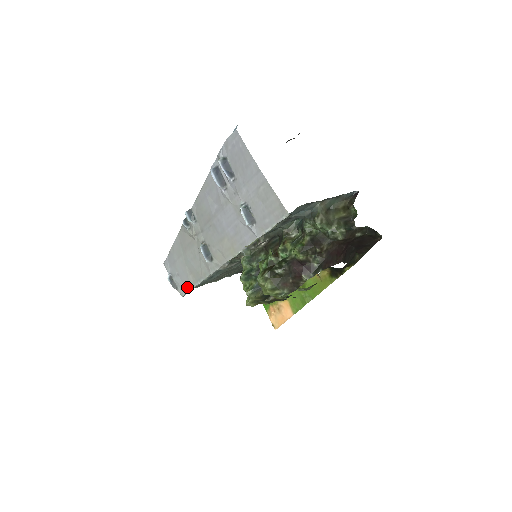
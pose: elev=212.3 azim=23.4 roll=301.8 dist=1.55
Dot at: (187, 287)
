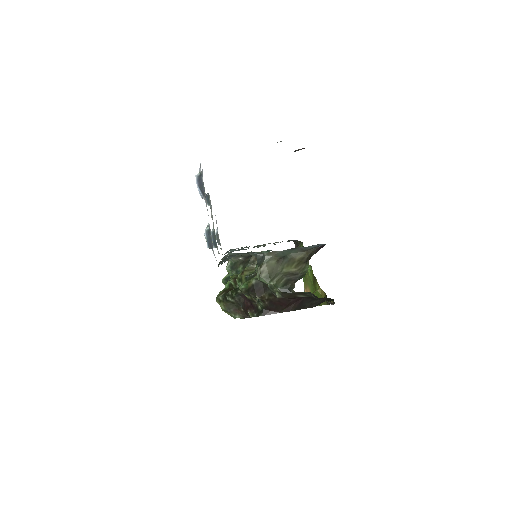
Dot at: occluded
